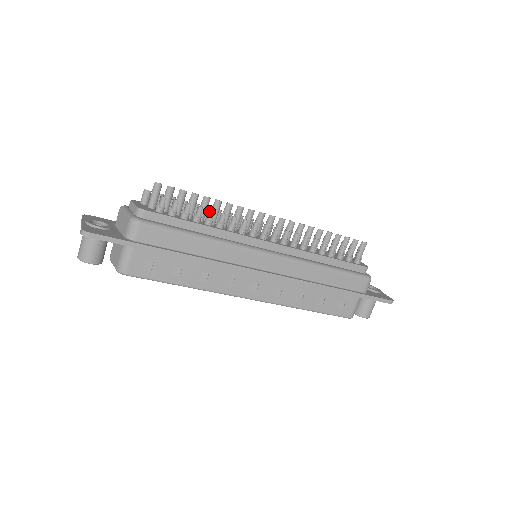
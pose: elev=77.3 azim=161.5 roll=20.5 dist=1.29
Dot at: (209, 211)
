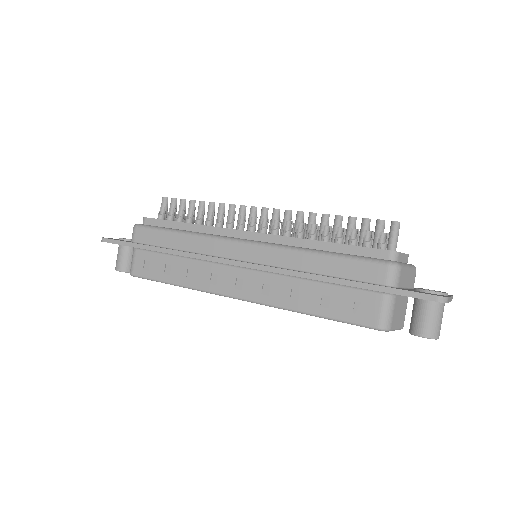
Dot at: (200, 212)
